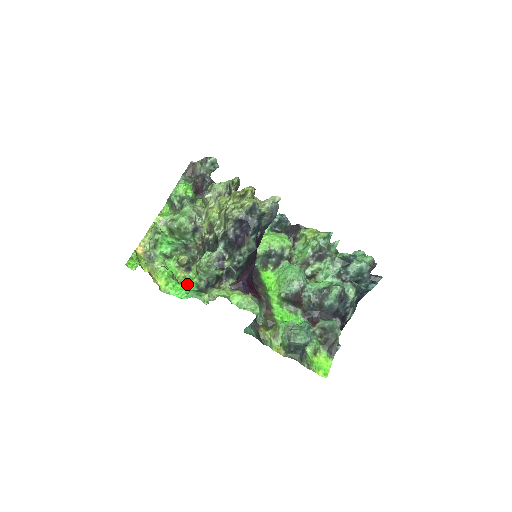
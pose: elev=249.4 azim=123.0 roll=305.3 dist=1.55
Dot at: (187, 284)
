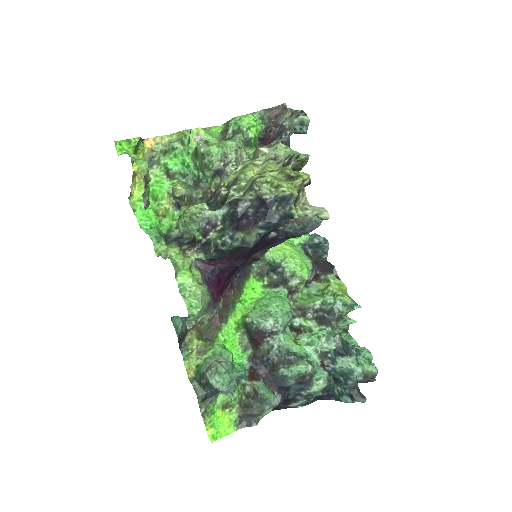
Dot at: (162, 219)
